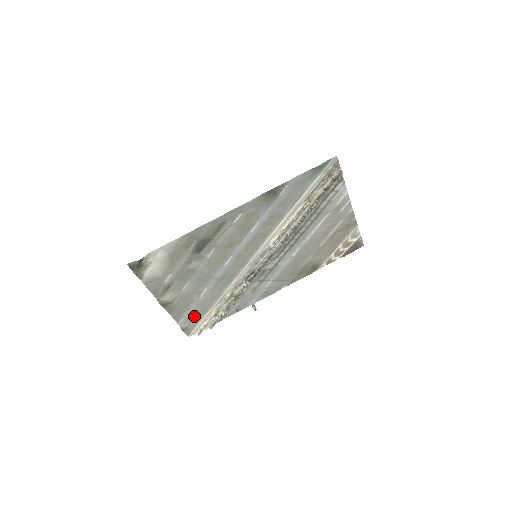
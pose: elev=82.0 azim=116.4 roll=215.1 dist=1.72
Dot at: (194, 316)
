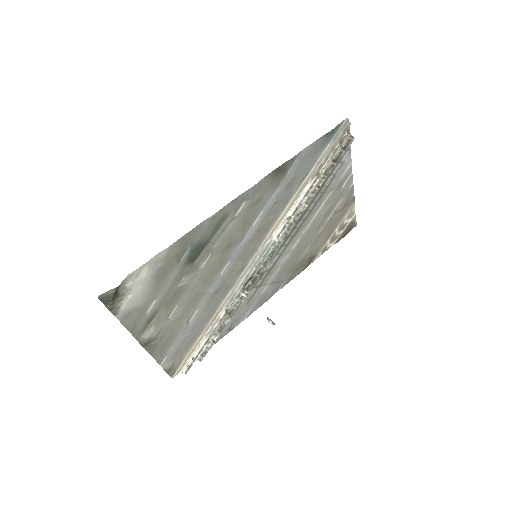
Dot at: (180, 350)
